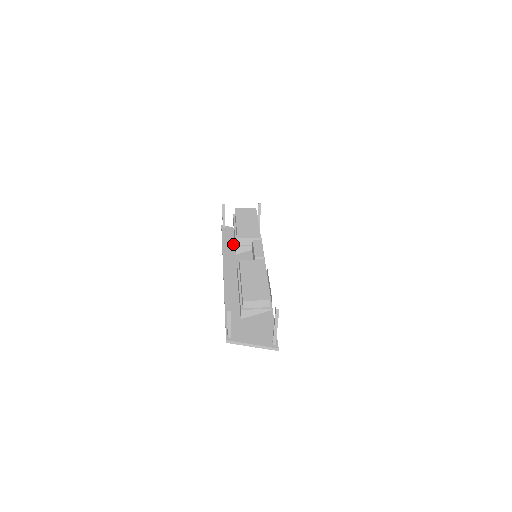
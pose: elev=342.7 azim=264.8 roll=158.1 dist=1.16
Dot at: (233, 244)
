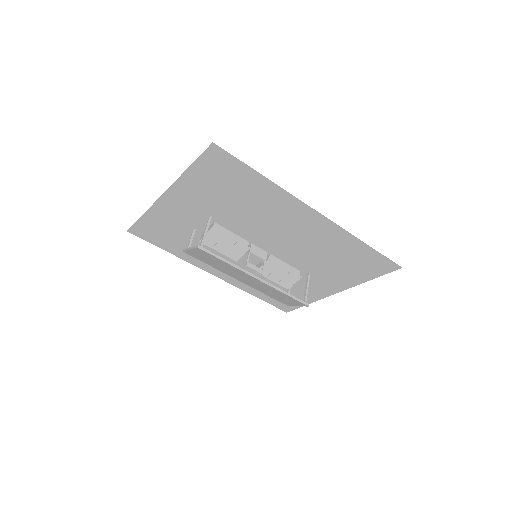
Dot at: occluded
